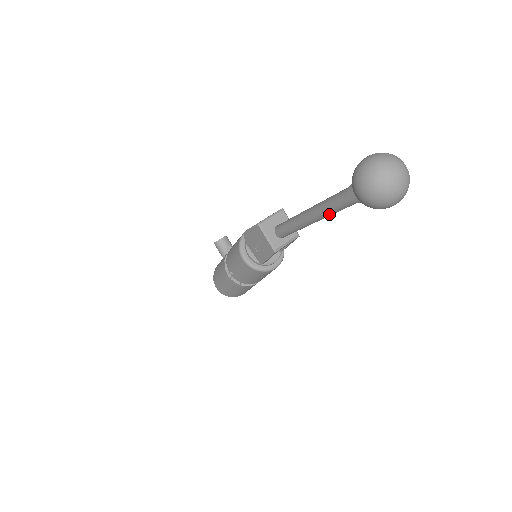
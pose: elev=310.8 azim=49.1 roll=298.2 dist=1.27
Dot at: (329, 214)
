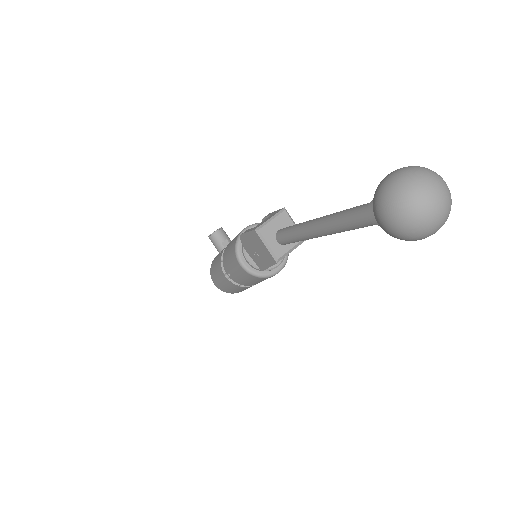
Dot at: (342, 231)
